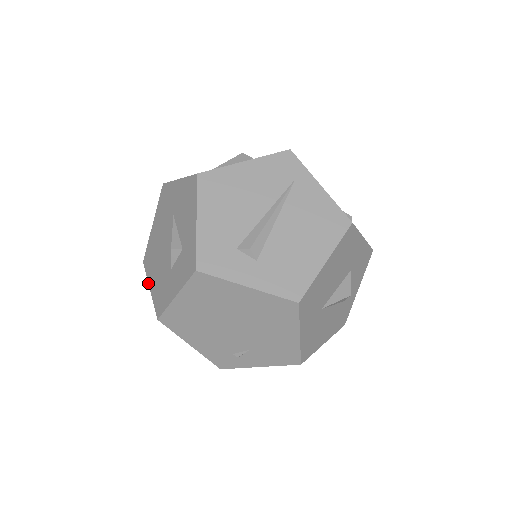
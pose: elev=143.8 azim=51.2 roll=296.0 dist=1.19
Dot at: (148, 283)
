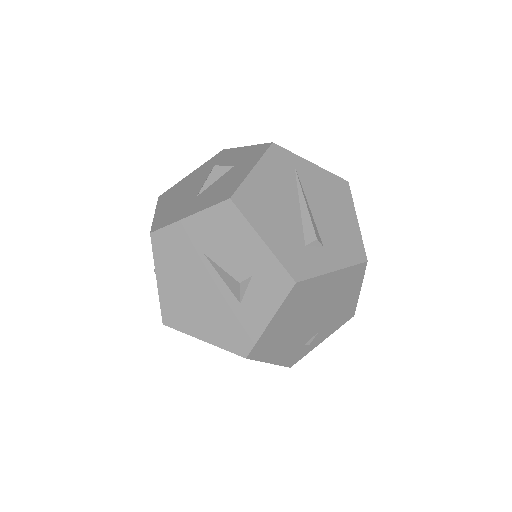
Dot at: occluded
